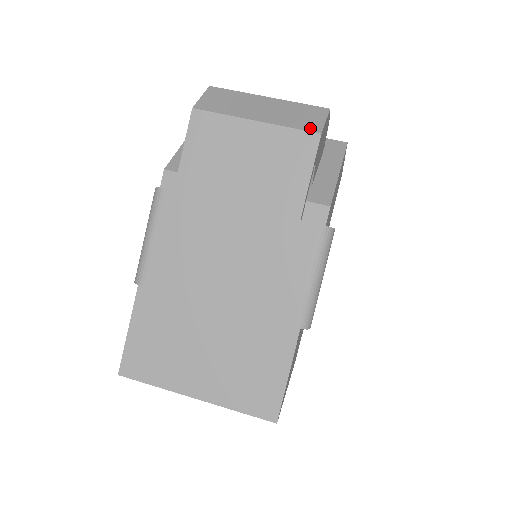
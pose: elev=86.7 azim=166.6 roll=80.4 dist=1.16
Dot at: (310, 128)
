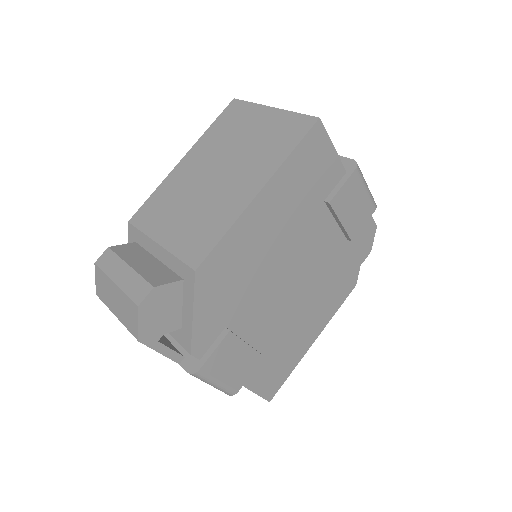
Dot at: (133, 333)
